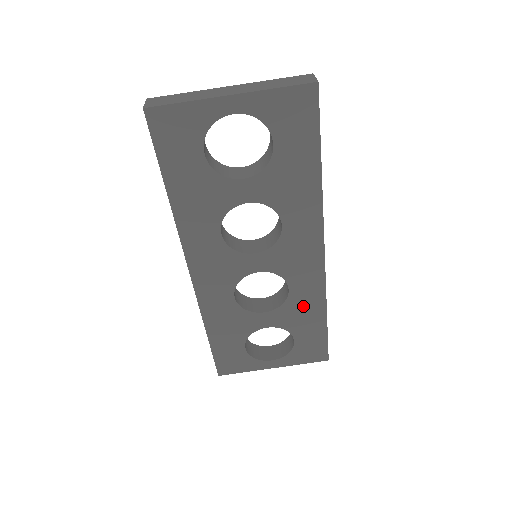
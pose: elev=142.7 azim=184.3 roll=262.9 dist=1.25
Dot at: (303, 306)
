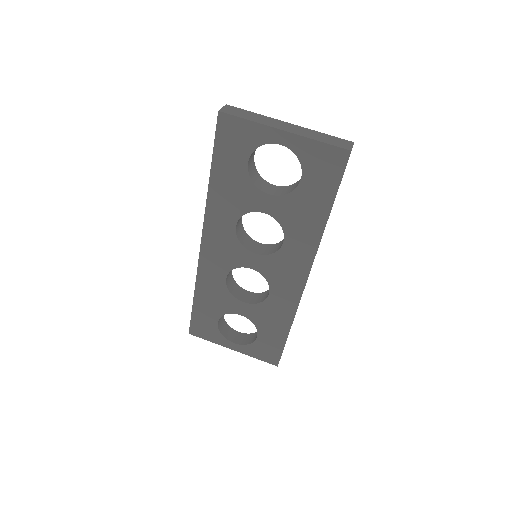
Dot at: (275, 312)
